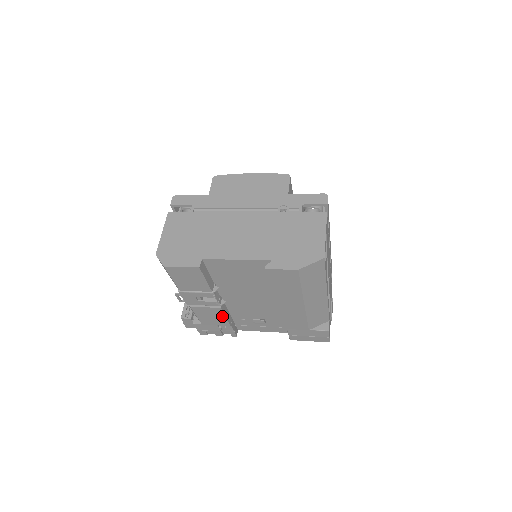
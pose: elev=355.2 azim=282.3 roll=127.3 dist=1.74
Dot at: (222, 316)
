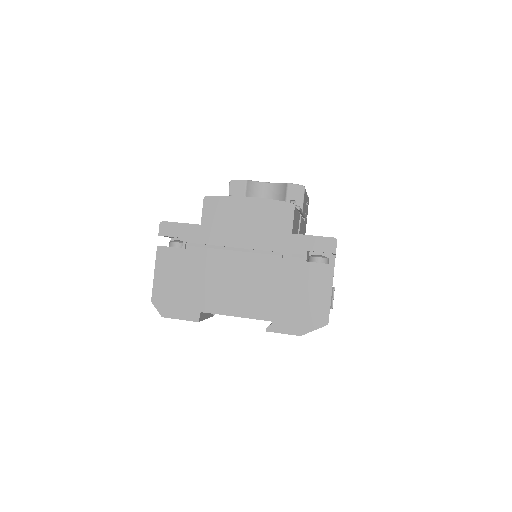
Dot at: occluded
